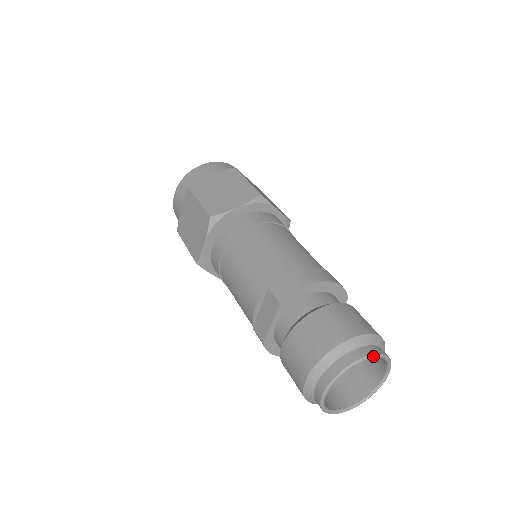
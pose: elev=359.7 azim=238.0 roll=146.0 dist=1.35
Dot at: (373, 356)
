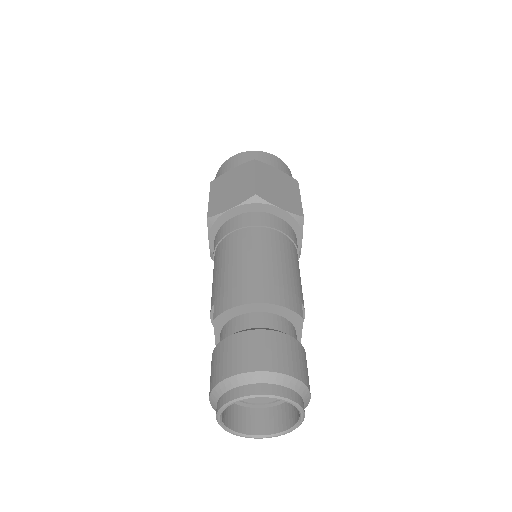
Dot at: (258, 396)
